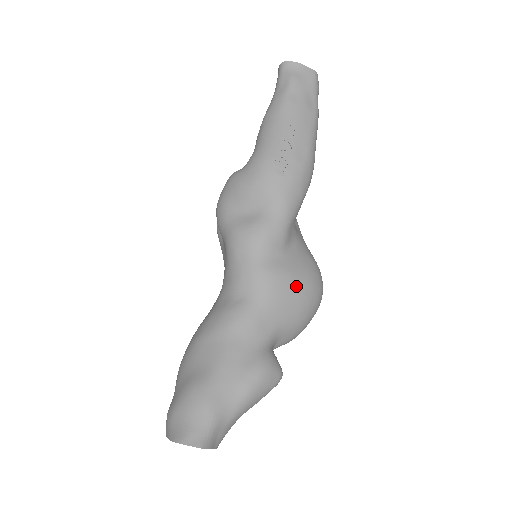
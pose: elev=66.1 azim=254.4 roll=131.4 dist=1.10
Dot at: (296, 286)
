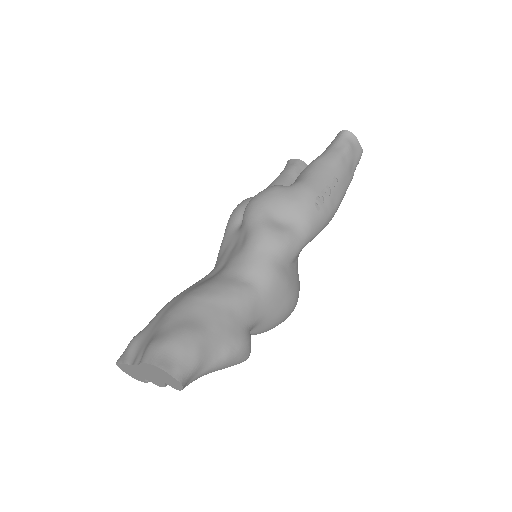
Dot at: (287, 294)
